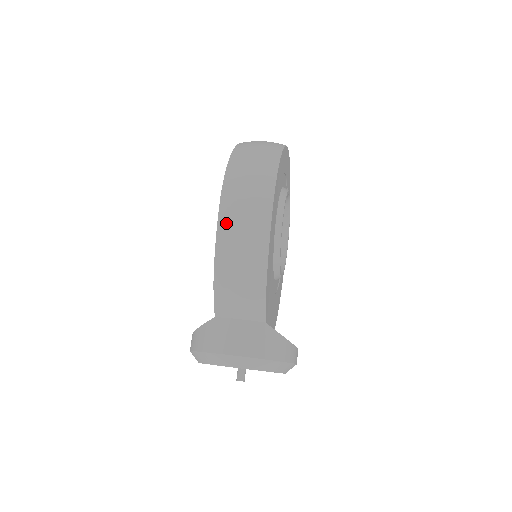
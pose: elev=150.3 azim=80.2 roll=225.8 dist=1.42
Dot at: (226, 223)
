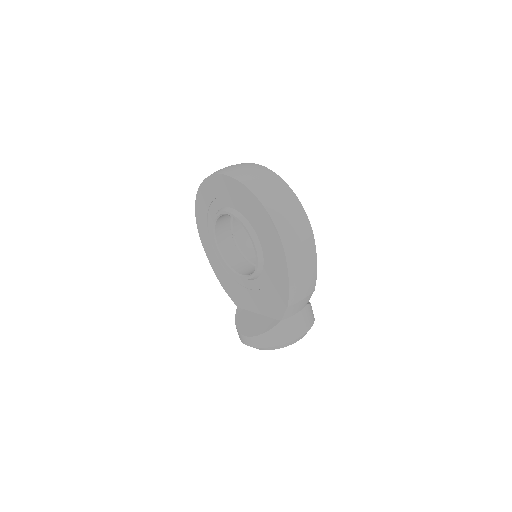
Dot at: (294, 265)
